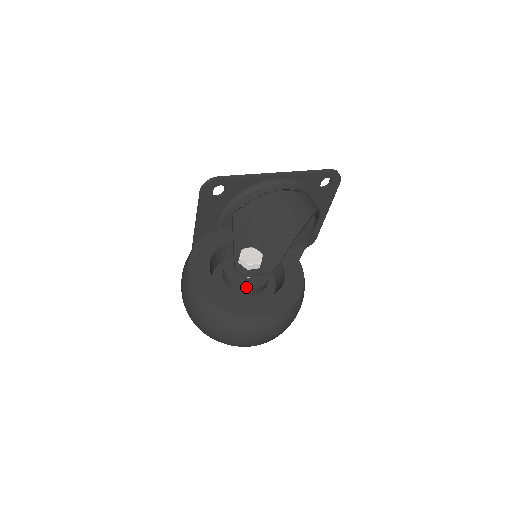
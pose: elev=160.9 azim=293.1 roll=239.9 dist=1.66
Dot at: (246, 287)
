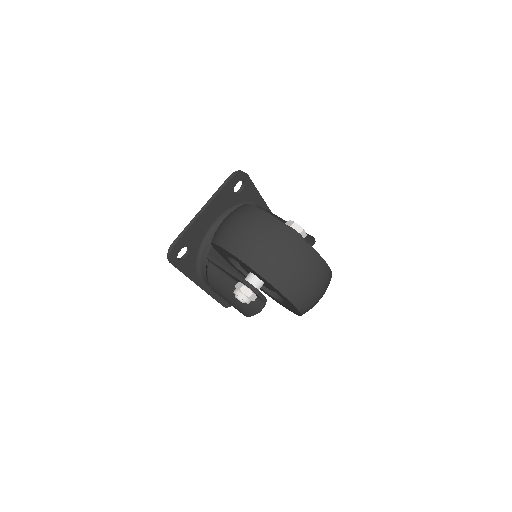
Dot at: occluded
